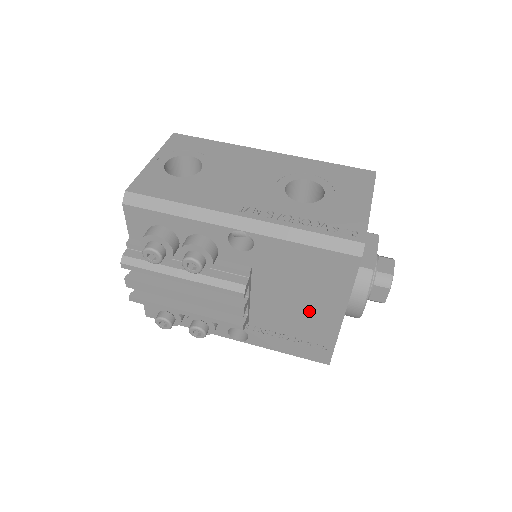
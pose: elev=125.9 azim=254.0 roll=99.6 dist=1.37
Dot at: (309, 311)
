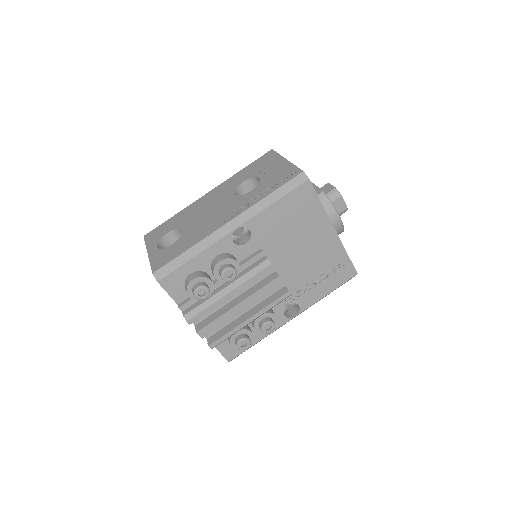
Dot at: (314, 245)
